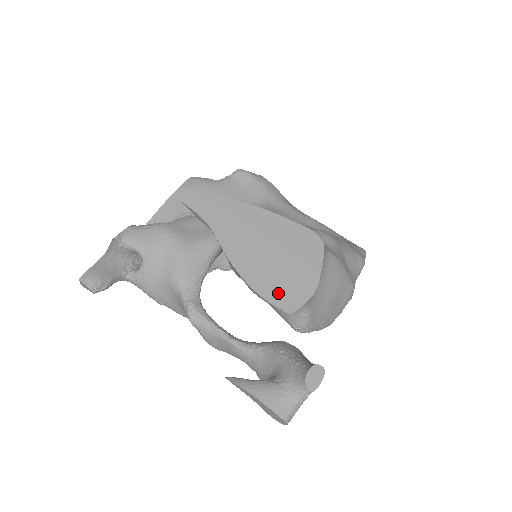
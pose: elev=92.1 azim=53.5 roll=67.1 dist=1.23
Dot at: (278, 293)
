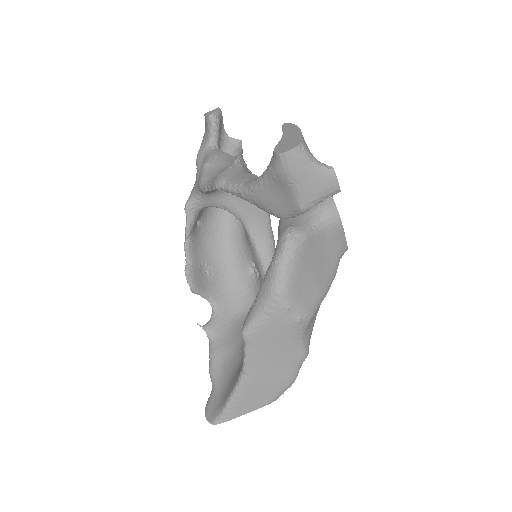
Dot at: occluded
